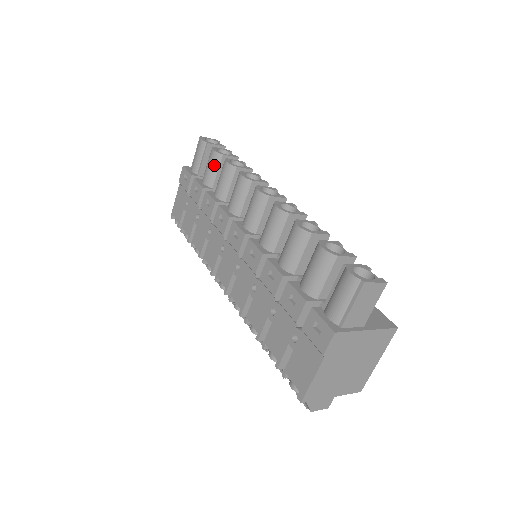
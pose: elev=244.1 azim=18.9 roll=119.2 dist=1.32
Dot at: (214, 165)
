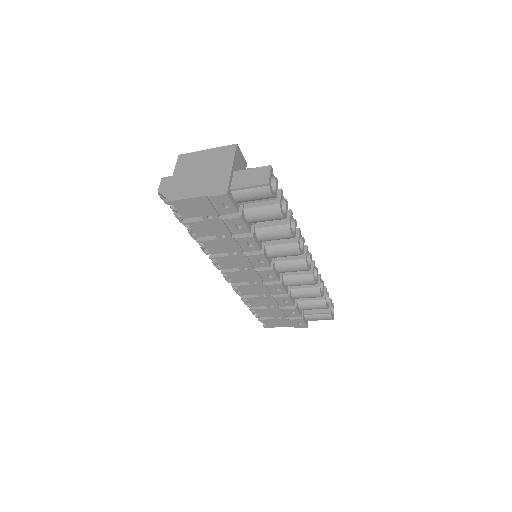
Dot at: occluded
